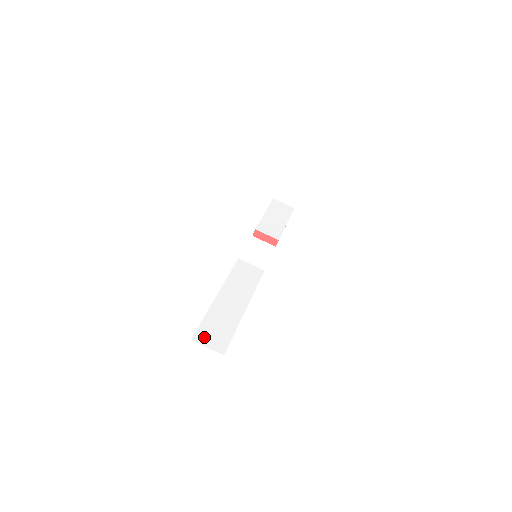
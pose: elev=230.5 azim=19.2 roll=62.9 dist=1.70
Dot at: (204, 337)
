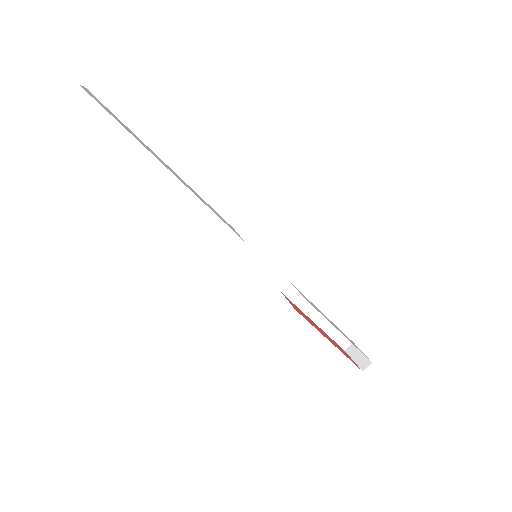
Dot at: (95, 97)
